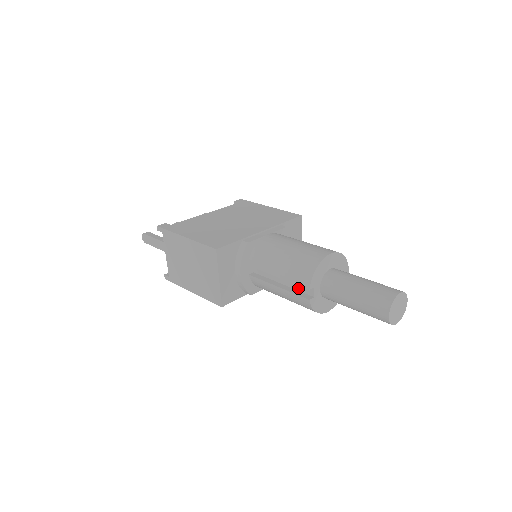
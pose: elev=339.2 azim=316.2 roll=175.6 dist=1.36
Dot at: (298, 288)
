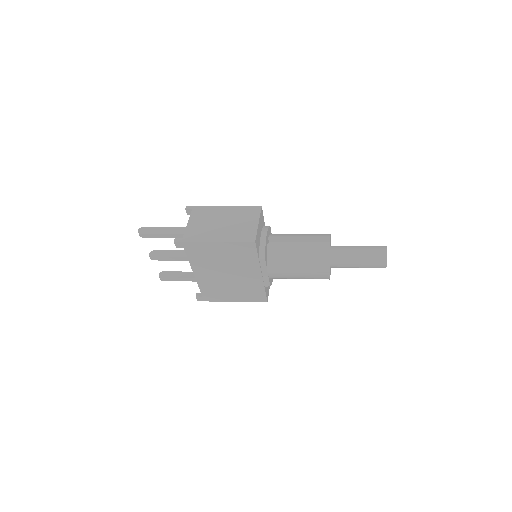
Dot at: occluded
